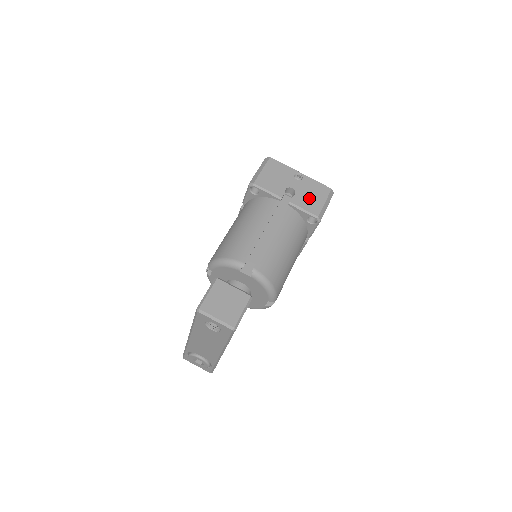
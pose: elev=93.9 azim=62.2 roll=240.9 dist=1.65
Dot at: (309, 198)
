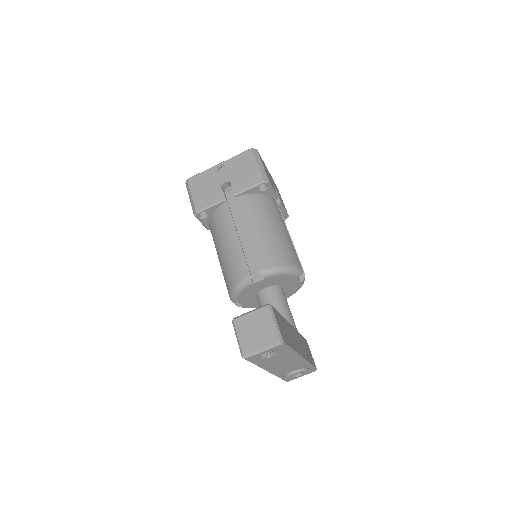
Dot at: (243, 175)
